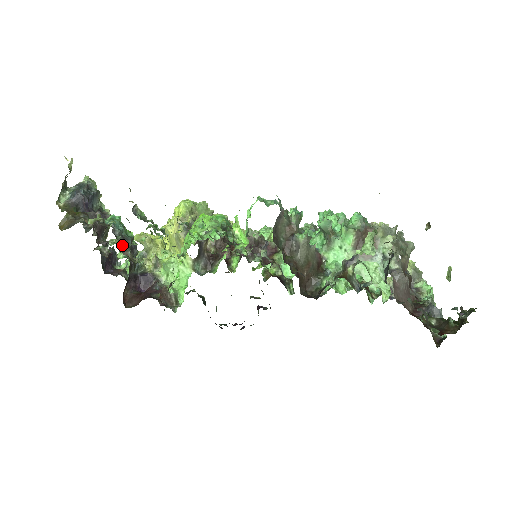
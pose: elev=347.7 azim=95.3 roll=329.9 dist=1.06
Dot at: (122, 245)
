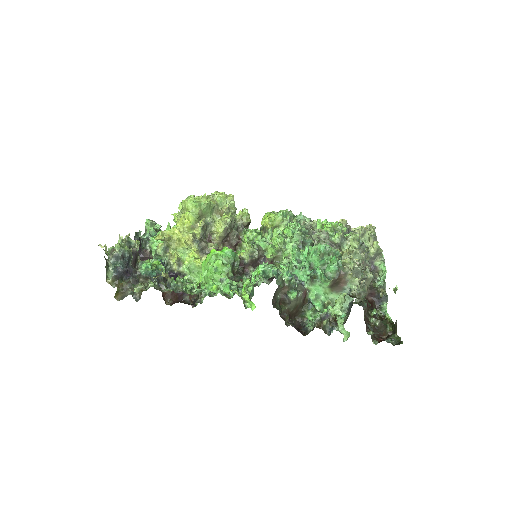
Dot at: (160, 289)
